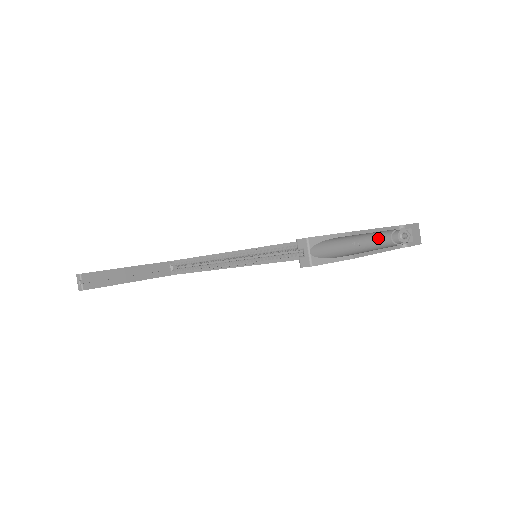
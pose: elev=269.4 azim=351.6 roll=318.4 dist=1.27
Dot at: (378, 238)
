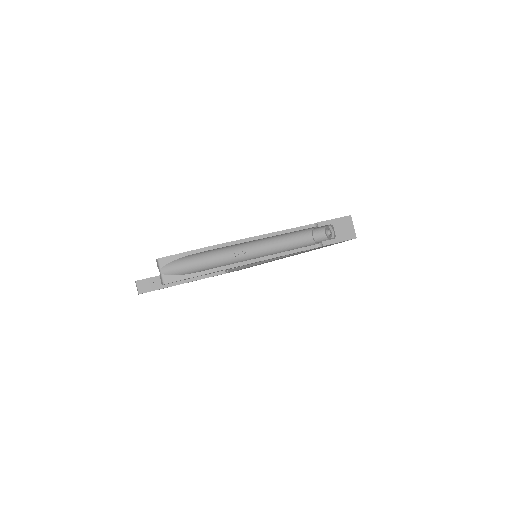
Dot at: (285, 241)
